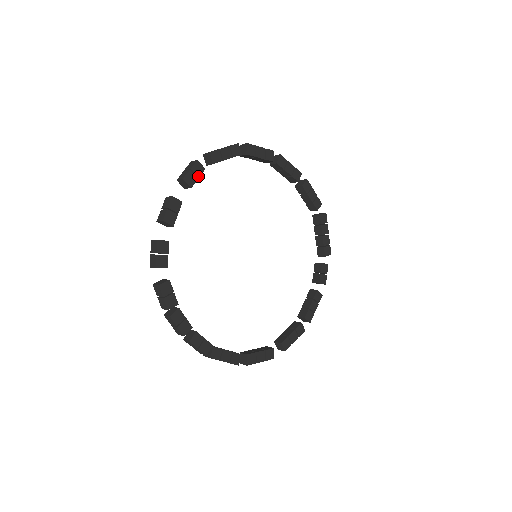
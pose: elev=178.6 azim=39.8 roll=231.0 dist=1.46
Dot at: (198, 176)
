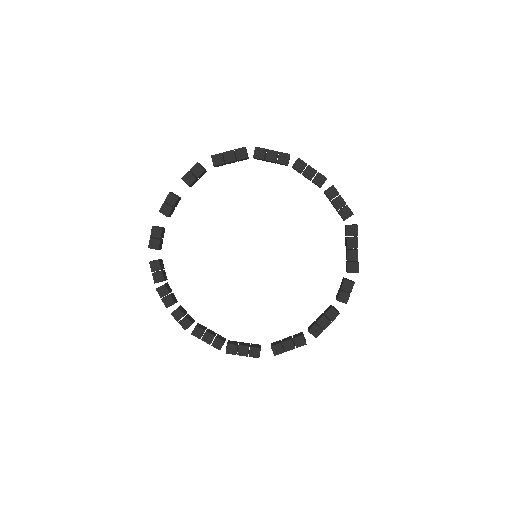
Dot at: (197, 176)
